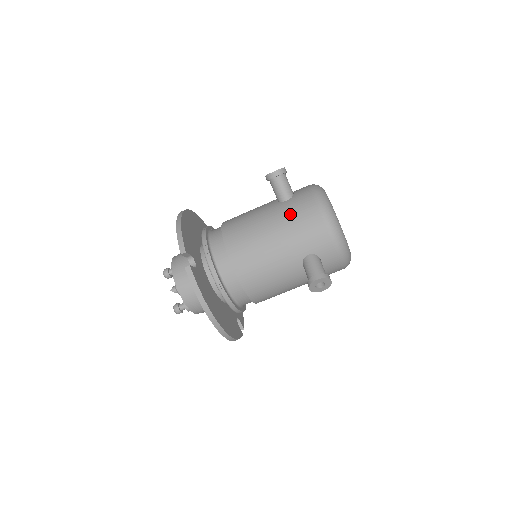
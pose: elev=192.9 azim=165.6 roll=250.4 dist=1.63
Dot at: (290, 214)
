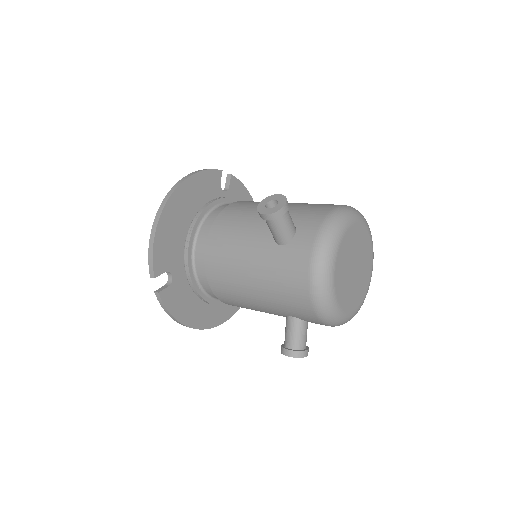
Dot at: (276, 273)
